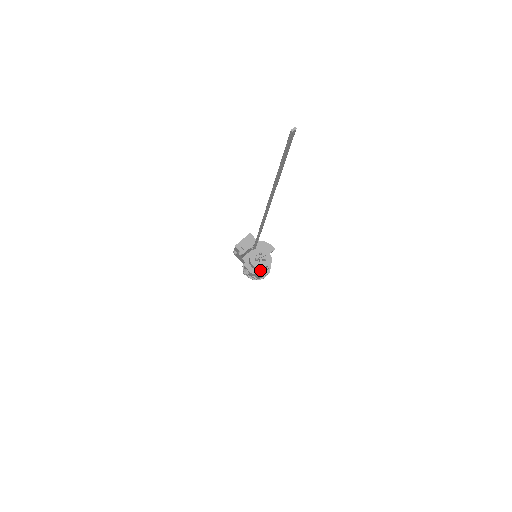
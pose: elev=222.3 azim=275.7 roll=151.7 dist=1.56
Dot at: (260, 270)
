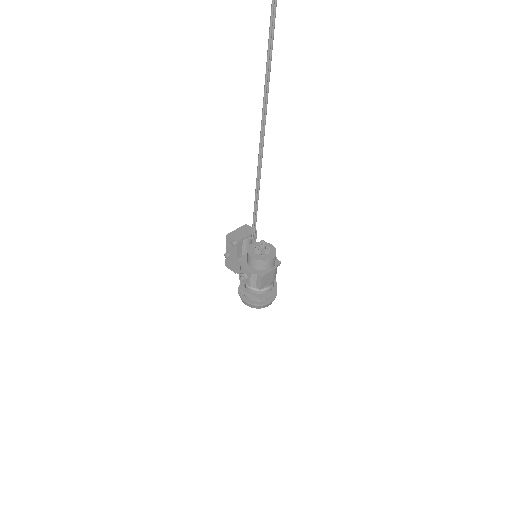
Dot at: (263, 270)
